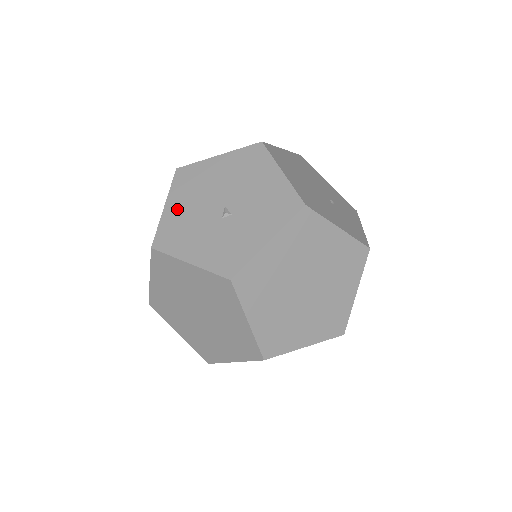
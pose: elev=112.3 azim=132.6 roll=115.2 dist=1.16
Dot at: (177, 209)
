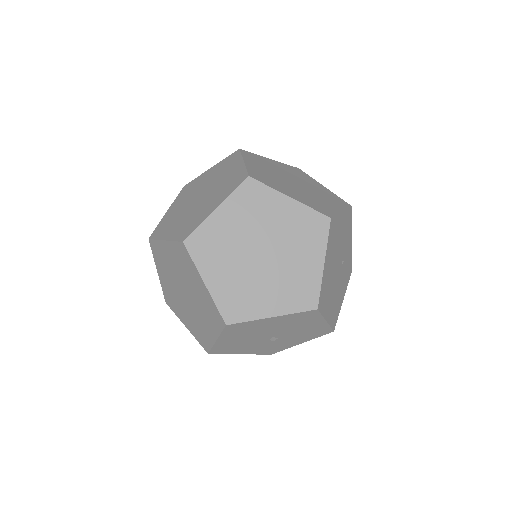
Dot at: (230, 341)
